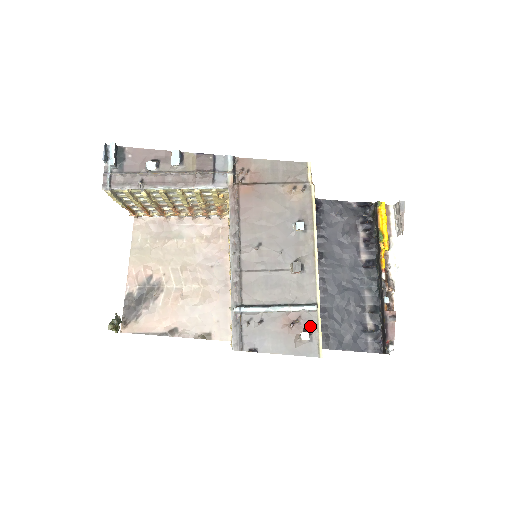
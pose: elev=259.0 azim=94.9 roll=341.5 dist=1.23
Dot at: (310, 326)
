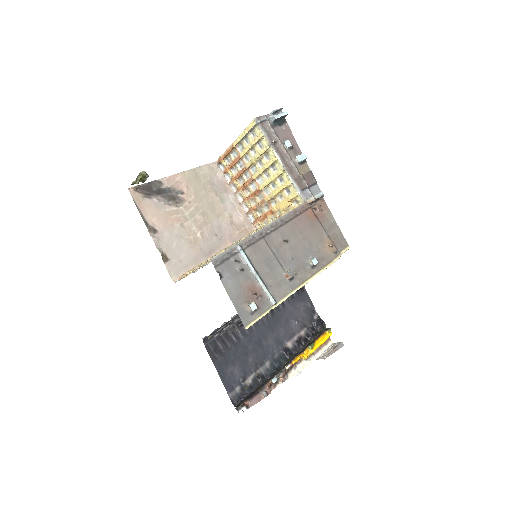
Dot at: (260, 307)
